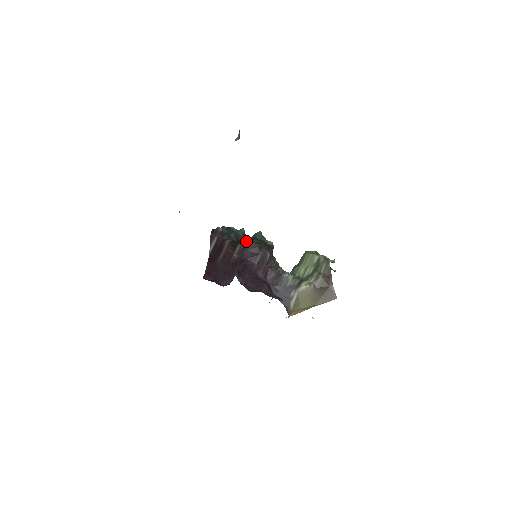
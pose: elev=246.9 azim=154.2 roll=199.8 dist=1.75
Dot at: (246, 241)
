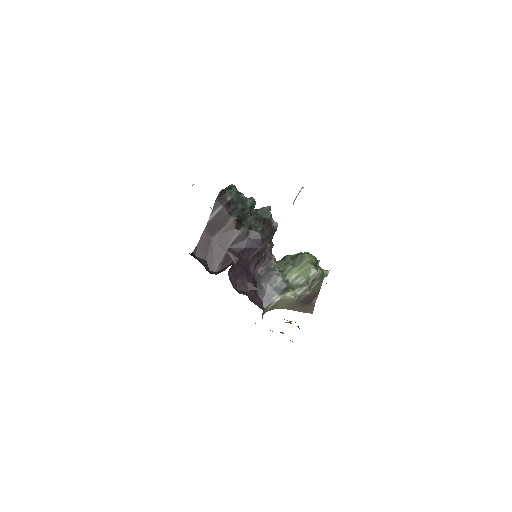
Dot at: (252, 222)
